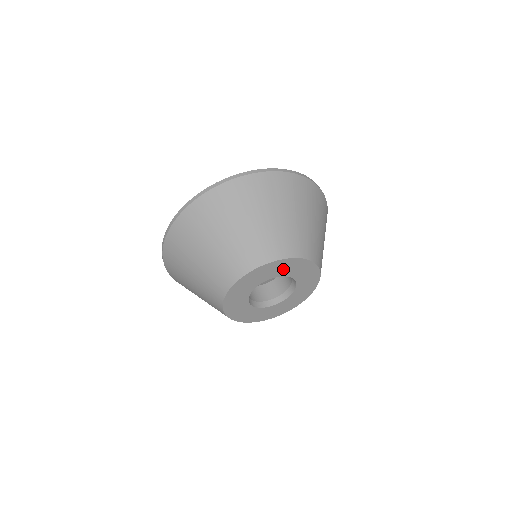
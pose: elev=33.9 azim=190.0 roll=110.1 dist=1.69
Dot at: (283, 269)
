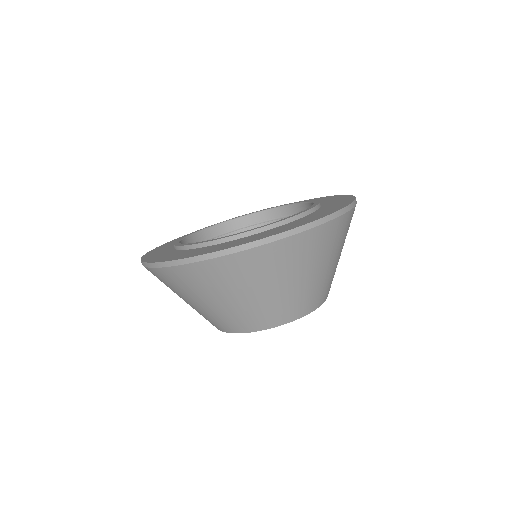
Dot at: occluded
